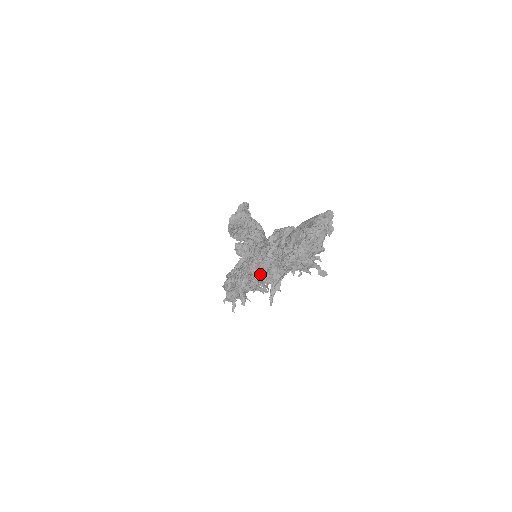
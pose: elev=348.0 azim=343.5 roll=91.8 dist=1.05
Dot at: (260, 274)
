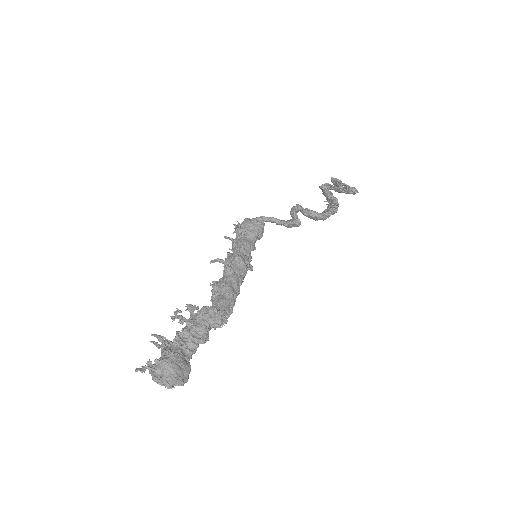
Dot at: (176, 317)
